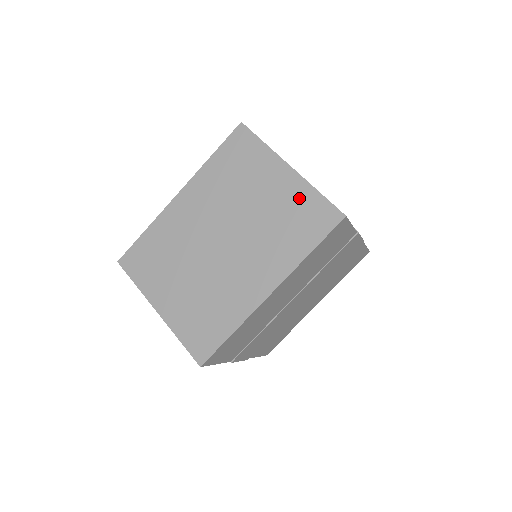
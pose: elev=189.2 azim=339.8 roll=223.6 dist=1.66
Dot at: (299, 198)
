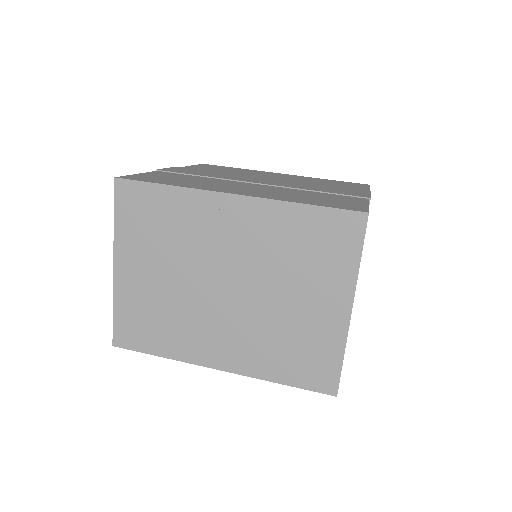
Dot at: (324, 341)
